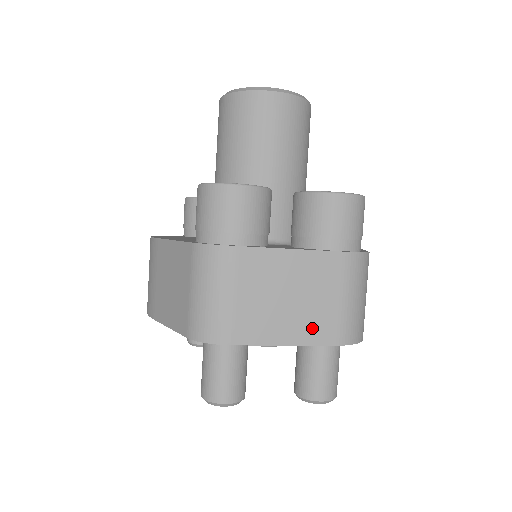
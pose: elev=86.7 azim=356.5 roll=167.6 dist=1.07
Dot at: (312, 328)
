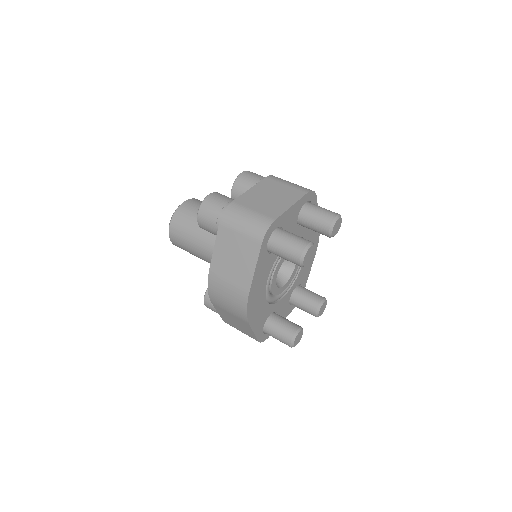
Dot at: (291, 196)
